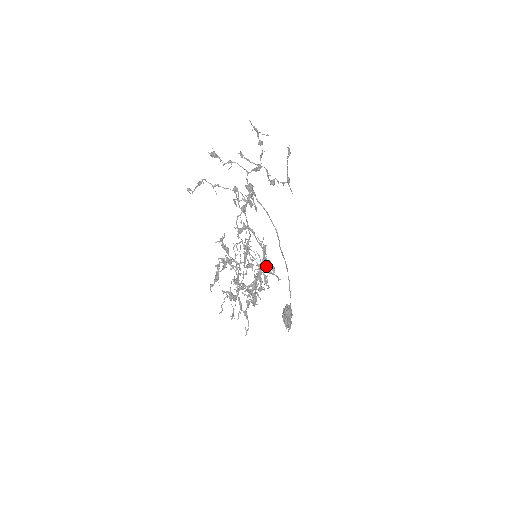
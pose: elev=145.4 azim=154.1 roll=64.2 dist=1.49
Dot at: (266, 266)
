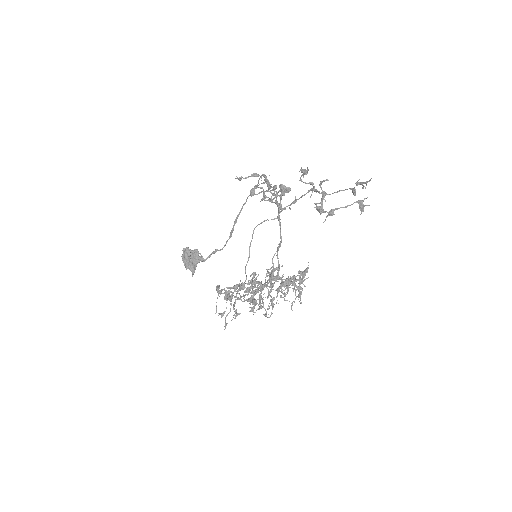
Dot at: occluded
